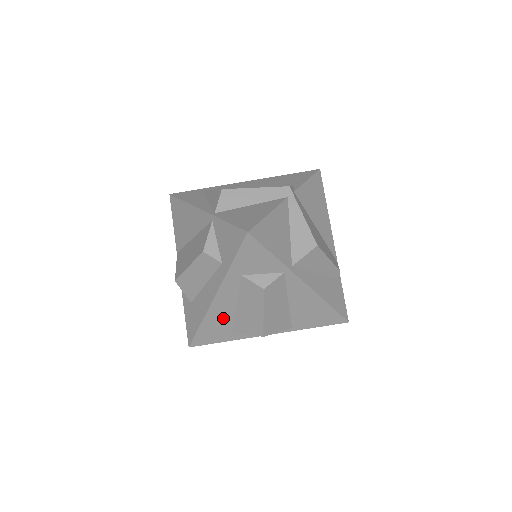
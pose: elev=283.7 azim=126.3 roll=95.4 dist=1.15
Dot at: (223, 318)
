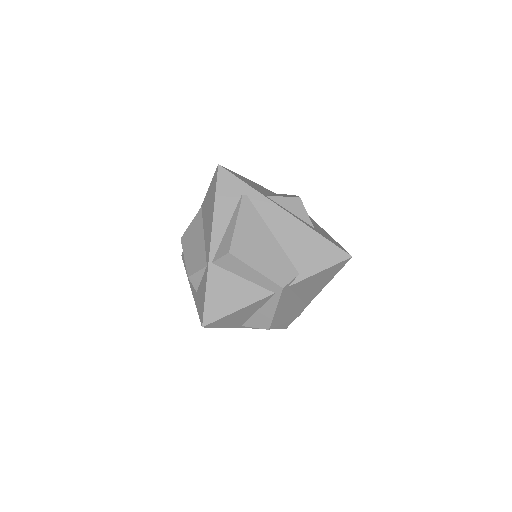
Dot at: occluded
